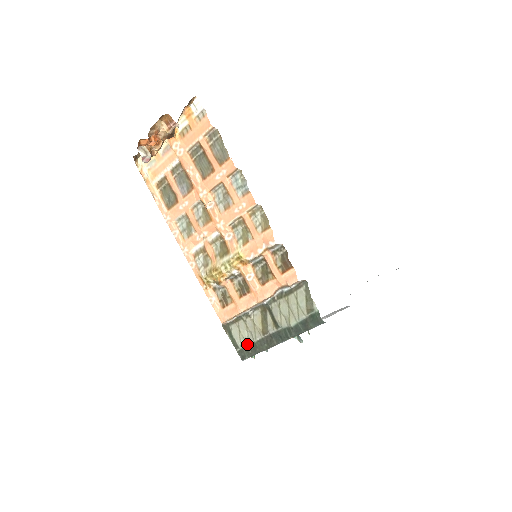
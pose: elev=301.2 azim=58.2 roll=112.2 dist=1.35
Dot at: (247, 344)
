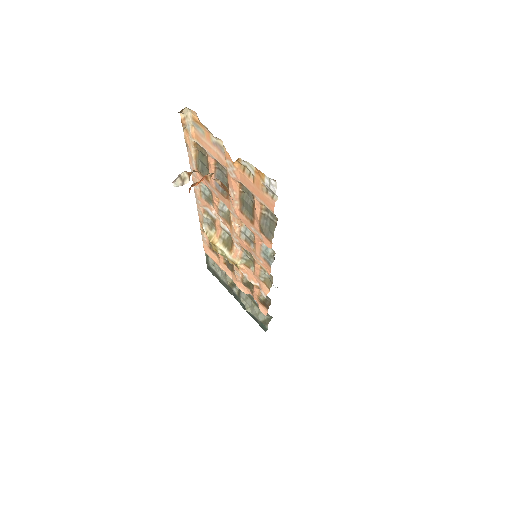
Dot at: (215, 272)
